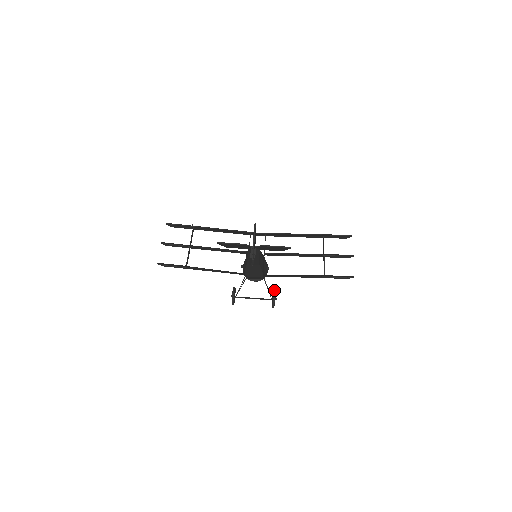
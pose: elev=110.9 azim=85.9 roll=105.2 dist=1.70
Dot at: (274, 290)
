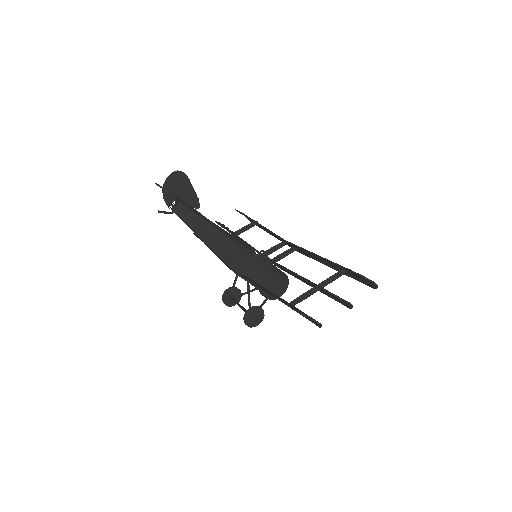
Dot at: occluded
